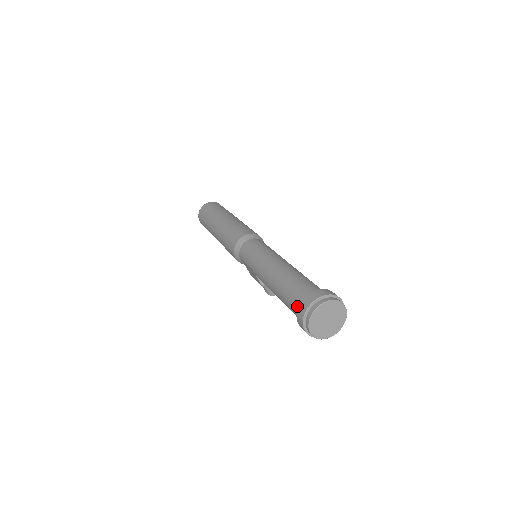
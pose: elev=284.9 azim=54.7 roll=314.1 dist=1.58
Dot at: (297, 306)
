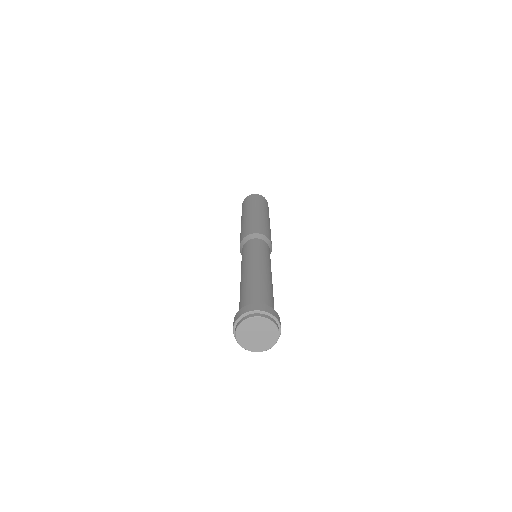
Dot at: occluded
